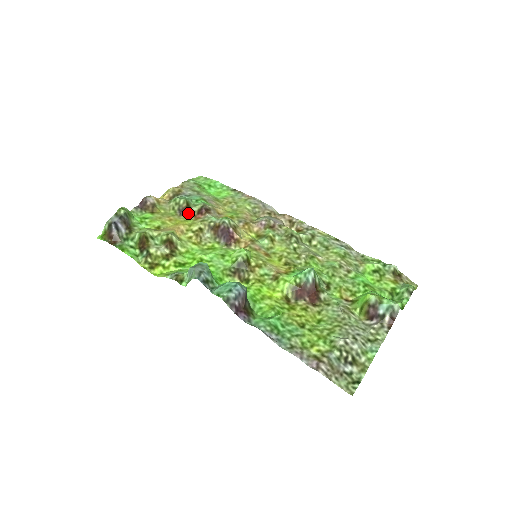
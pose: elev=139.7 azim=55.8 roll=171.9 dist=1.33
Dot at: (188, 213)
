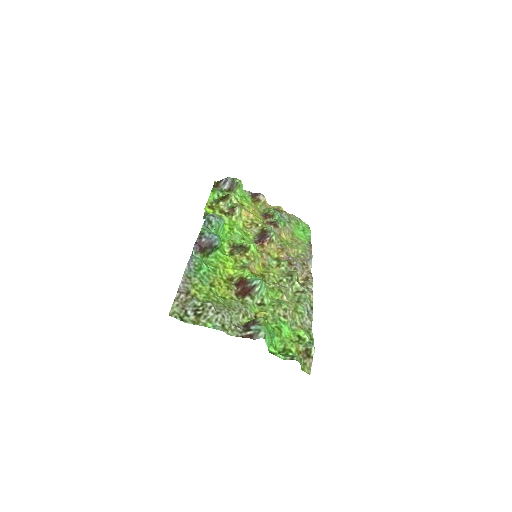
Dot at: (267, 218)
